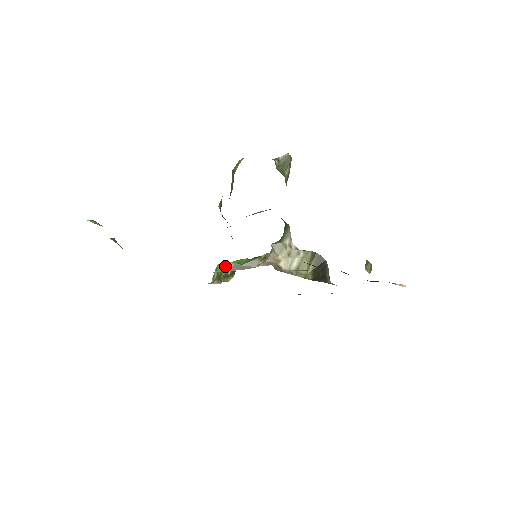
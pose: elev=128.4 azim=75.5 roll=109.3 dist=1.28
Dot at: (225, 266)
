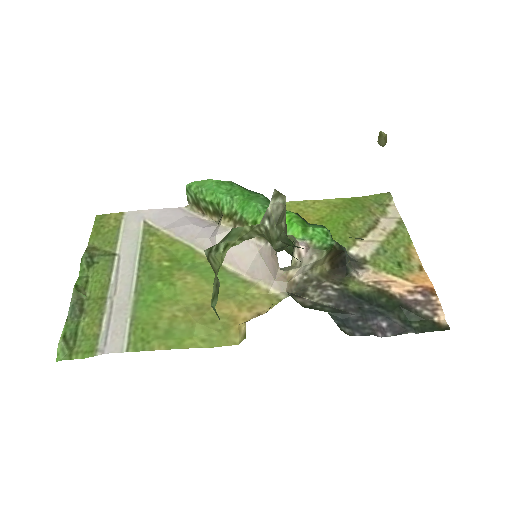
Dot at: (213, 241)
